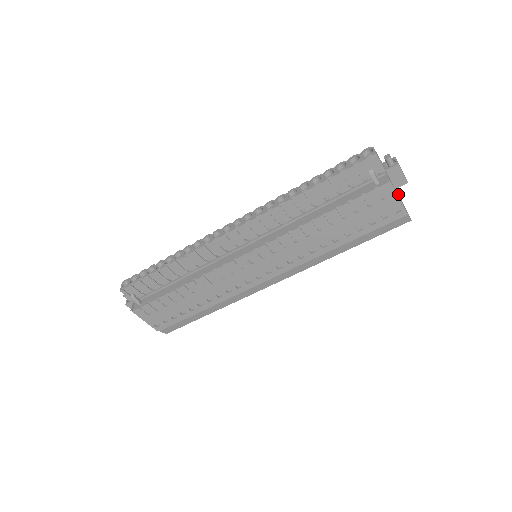
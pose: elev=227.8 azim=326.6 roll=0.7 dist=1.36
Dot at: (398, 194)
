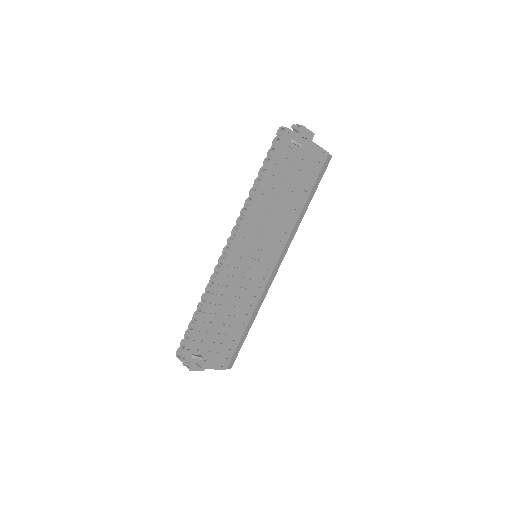
Dot at: occluded
